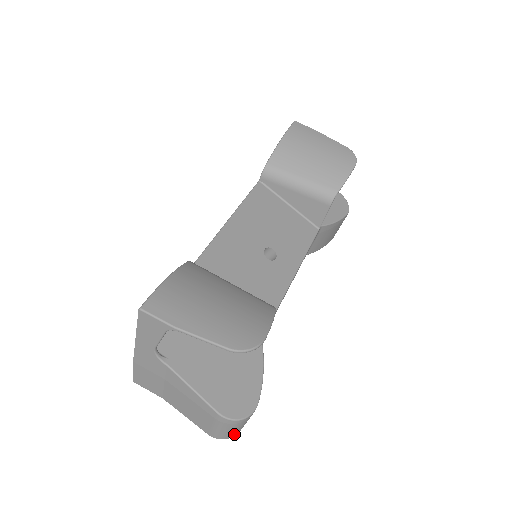
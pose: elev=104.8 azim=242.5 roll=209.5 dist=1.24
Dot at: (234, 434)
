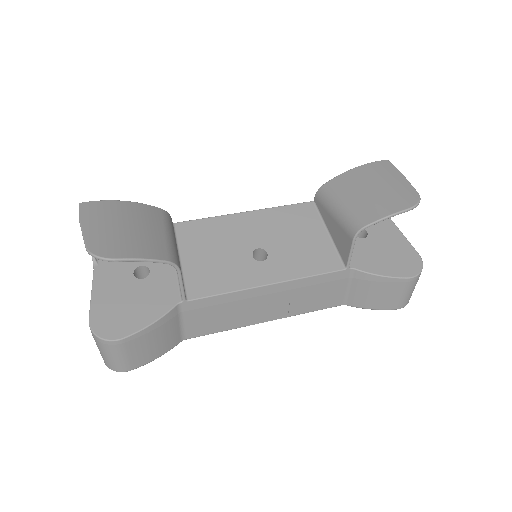
Dot at: (112, 366)
